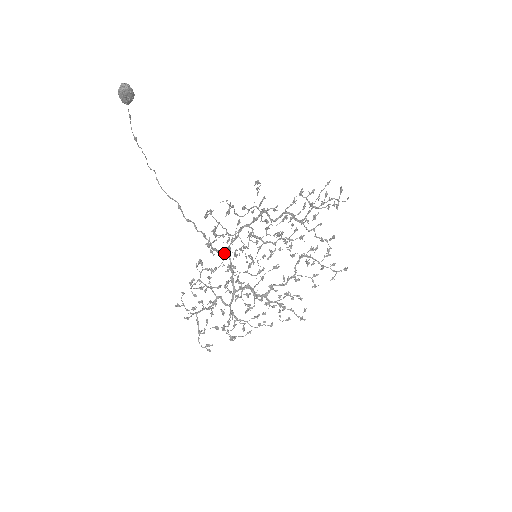
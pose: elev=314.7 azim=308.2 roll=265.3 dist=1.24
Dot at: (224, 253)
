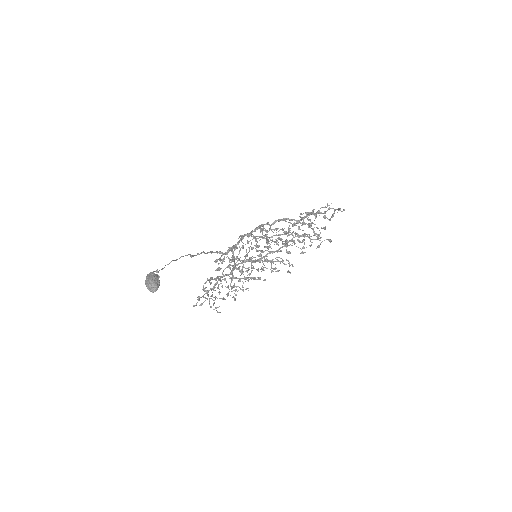
Dot at: (230, 267)
